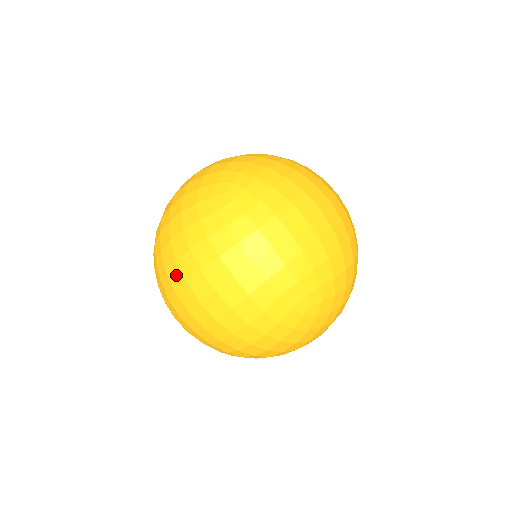
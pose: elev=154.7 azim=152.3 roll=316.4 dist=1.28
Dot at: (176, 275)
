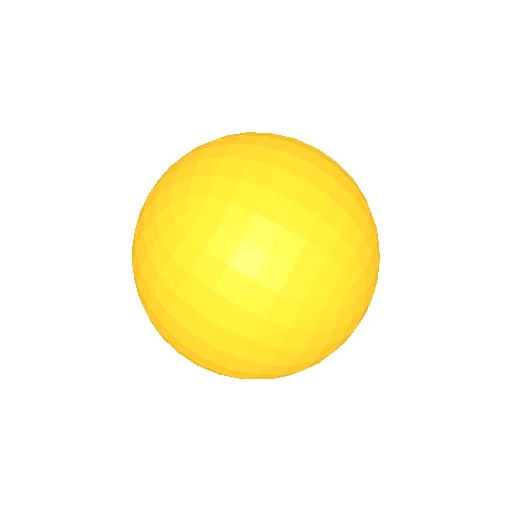
Dot at: (174, 326)
